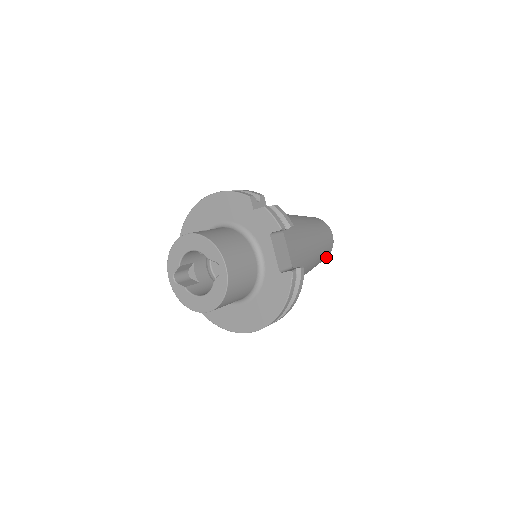
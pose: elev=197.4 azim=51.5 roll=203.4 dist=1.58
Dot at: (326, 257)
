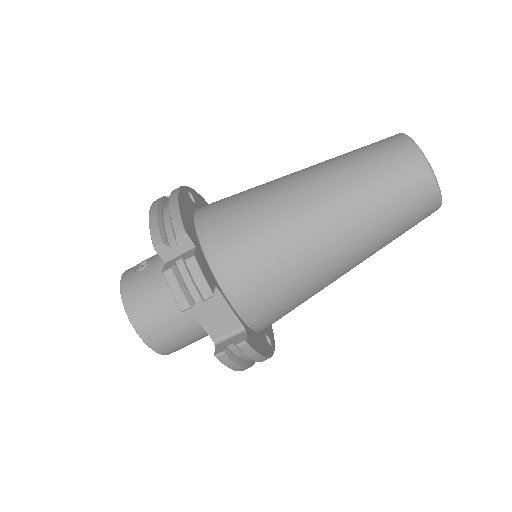
Dot at: (432, 212)
